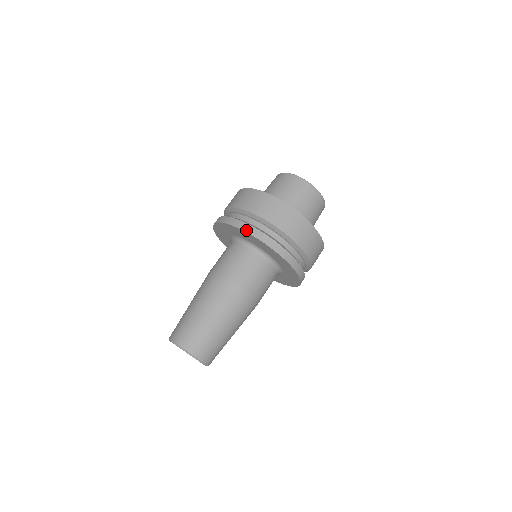
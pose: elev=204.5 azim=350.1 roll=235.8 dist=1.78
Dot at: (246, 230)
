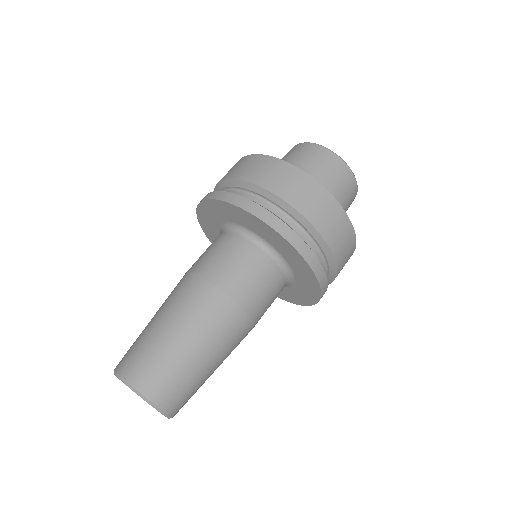
Dot at: (199, 203)
